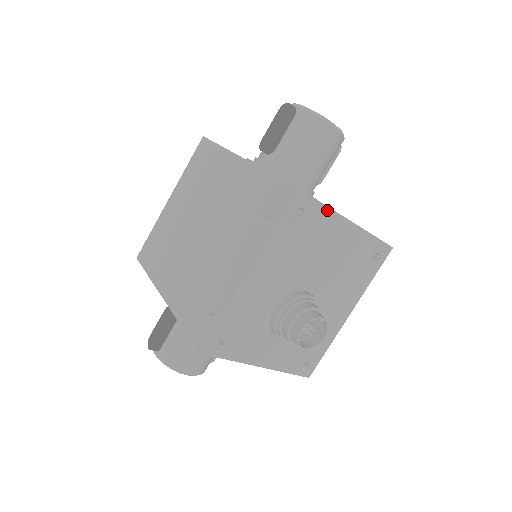
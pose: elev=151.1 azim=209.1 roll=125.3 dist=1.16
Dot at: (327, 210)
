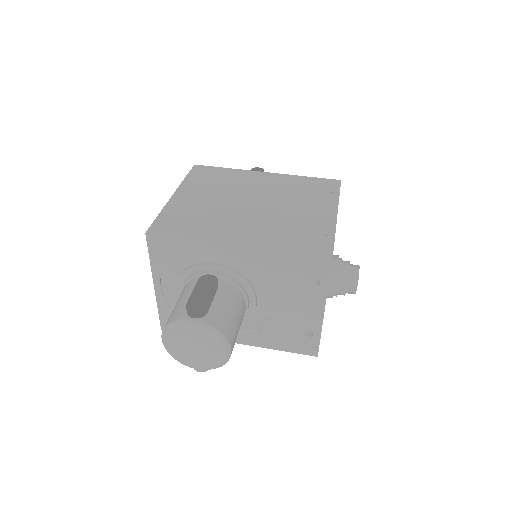
Dot at: occluded
